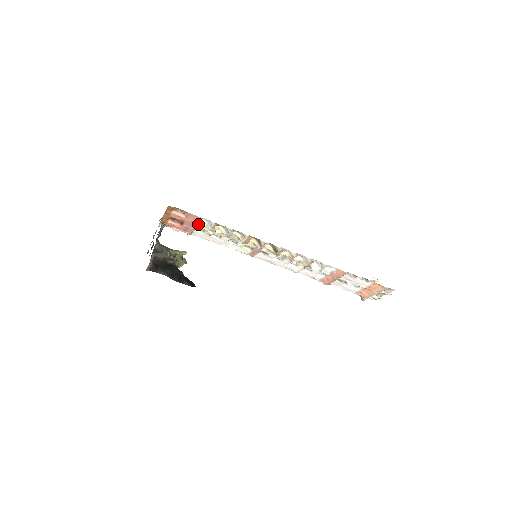
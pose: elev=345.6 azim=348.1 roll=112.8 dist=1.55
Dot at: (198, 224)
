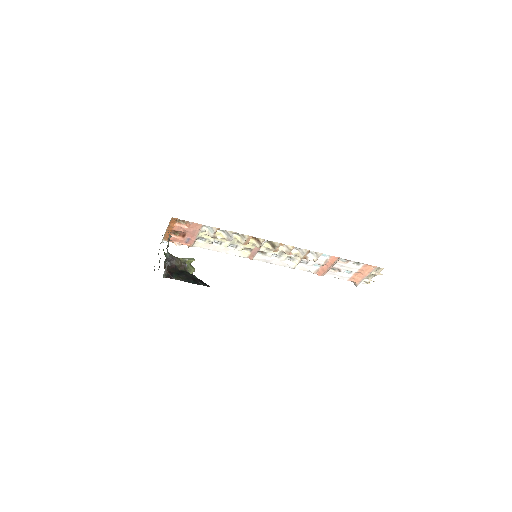
Dot at: (200, 233)
